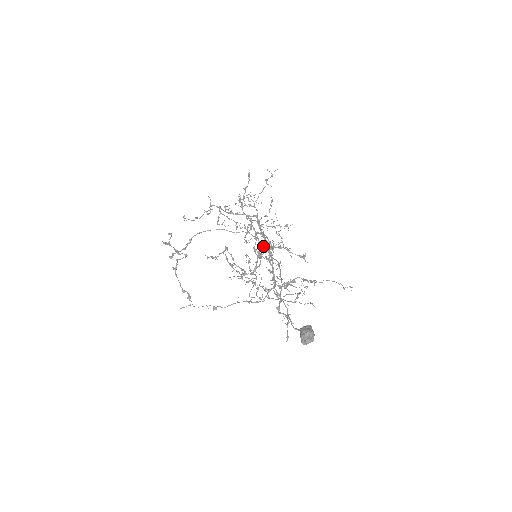
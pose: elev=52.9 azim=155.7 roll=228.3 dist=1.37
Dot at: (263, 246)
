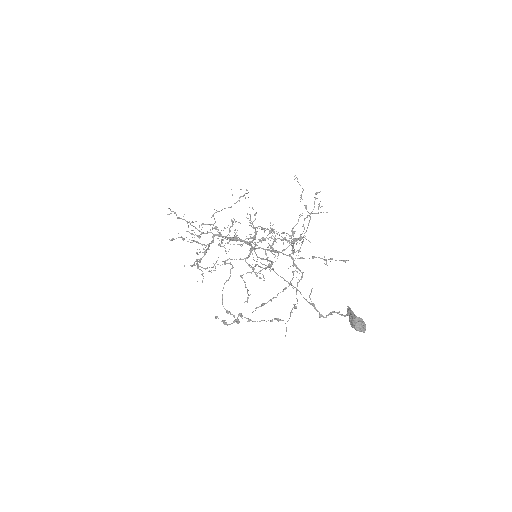
Dot at: (249, 256)
